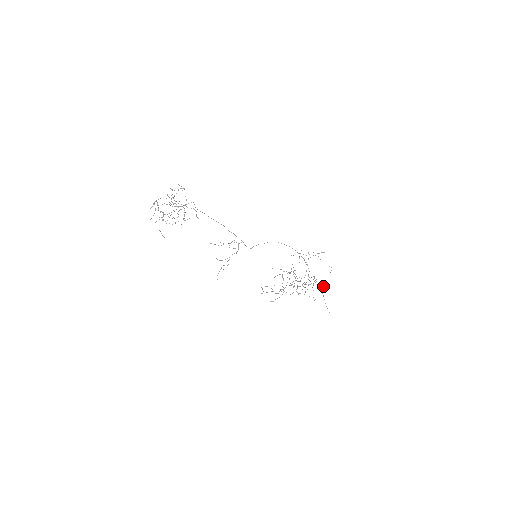
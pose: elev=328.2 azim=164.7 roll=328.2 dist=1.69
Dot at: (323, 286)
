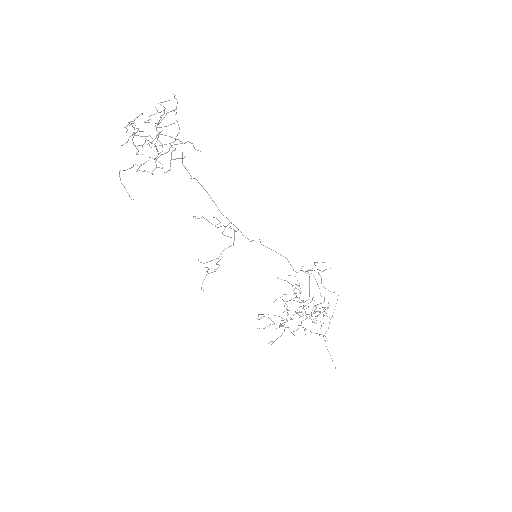
Dot at: occluded
